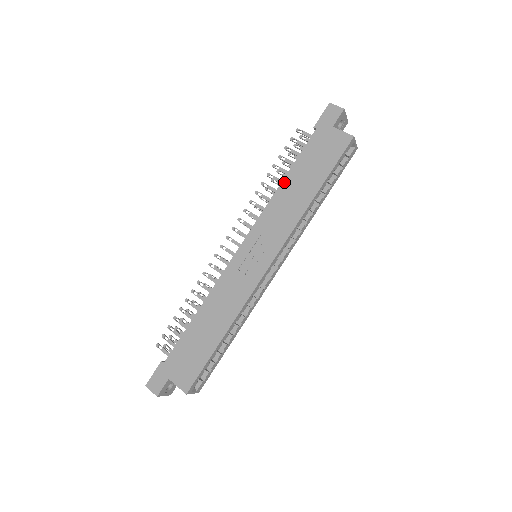
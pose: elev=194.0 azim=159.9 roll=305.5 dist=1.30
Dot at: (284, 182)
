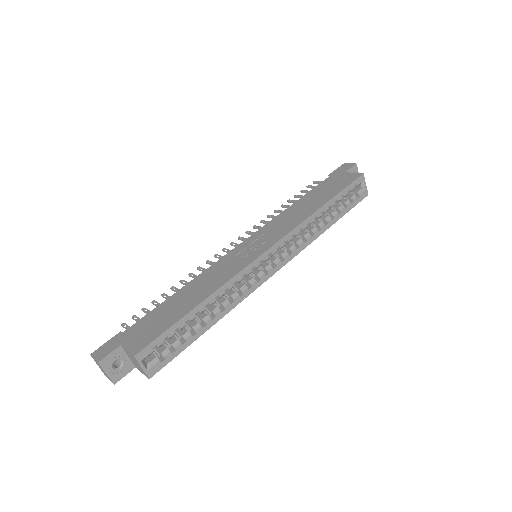
Dot at: (295, 203)
